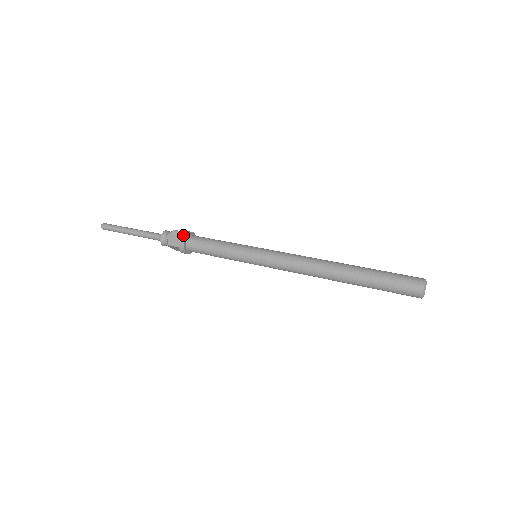
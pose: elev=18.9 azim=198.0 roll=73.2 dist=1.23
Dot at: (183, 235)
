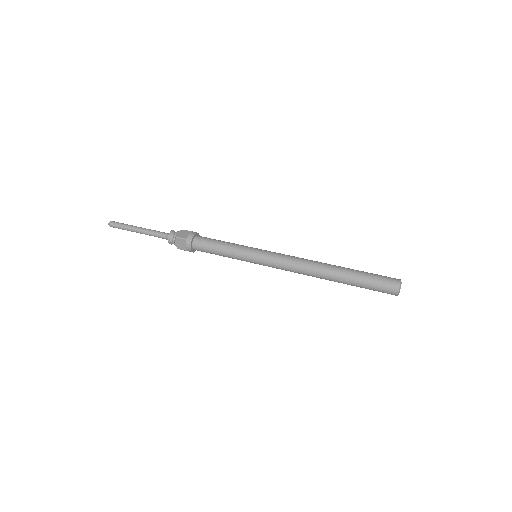
Dot at: (193, 232)
